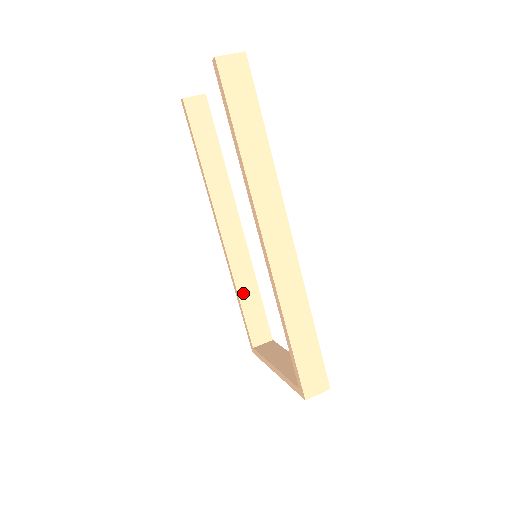
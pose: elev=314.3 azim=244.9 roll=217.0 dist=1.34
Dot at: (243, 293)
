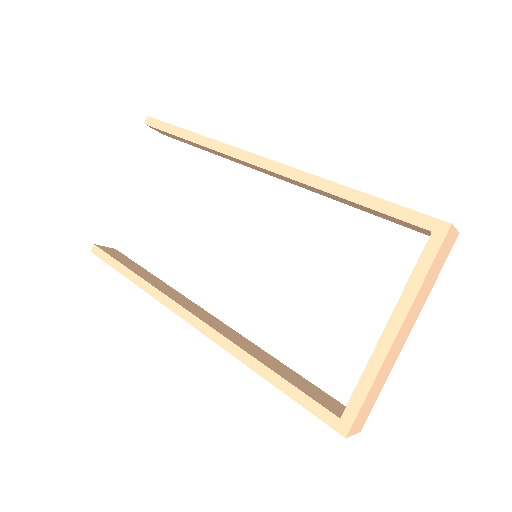
Dot at: (265, 362)
